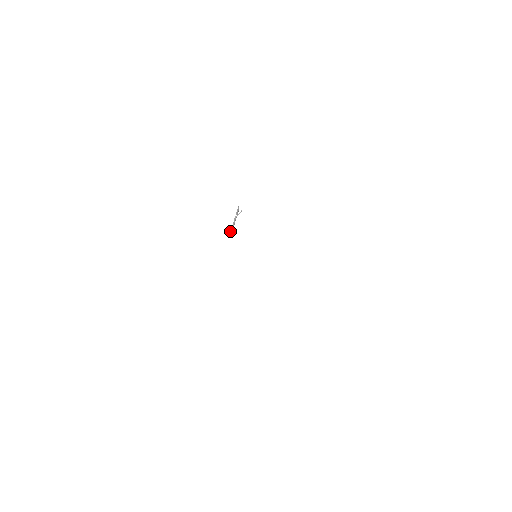
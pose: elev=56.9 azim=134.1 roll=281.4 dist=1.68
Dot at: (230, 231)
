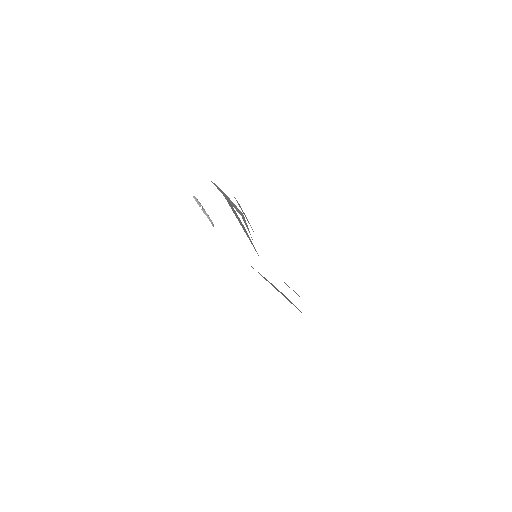
Dot at: occluded
